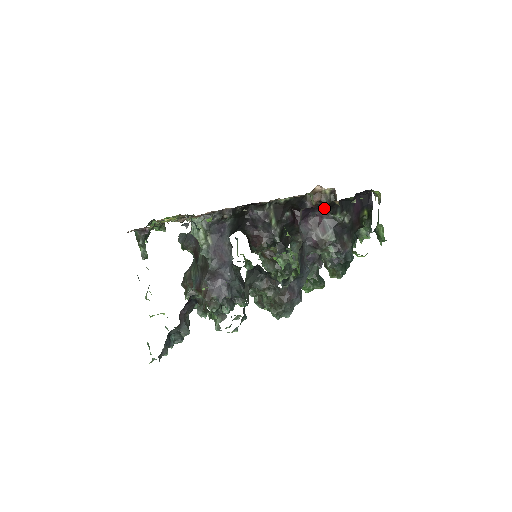
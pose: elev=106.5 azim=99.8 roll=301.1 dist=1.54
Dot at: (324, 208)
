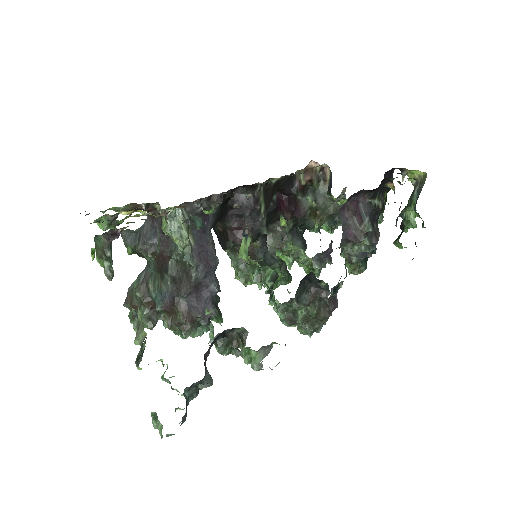
Dot at: (369, 191)
